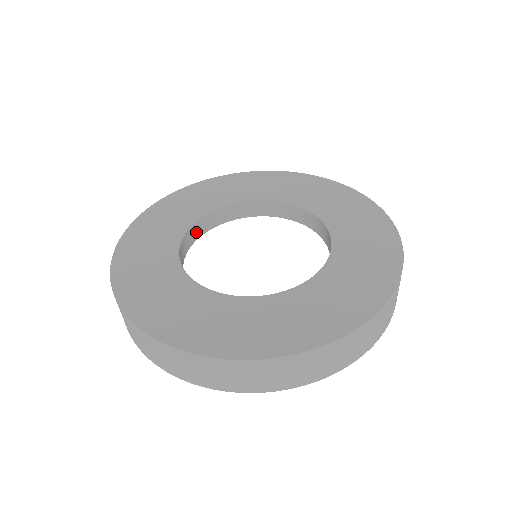
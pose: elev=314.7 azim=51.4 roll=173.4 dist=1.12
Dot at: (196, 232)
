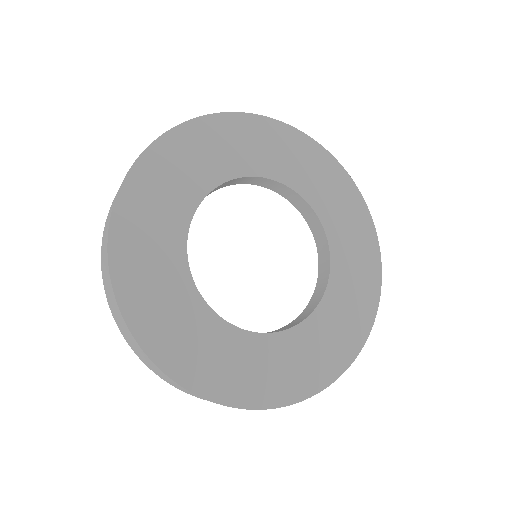
Dot at: occluded
